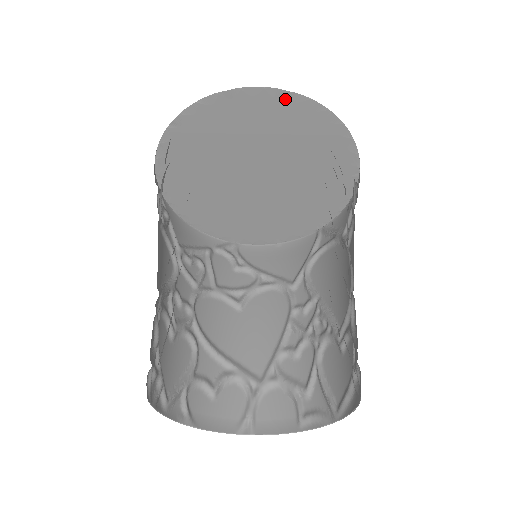
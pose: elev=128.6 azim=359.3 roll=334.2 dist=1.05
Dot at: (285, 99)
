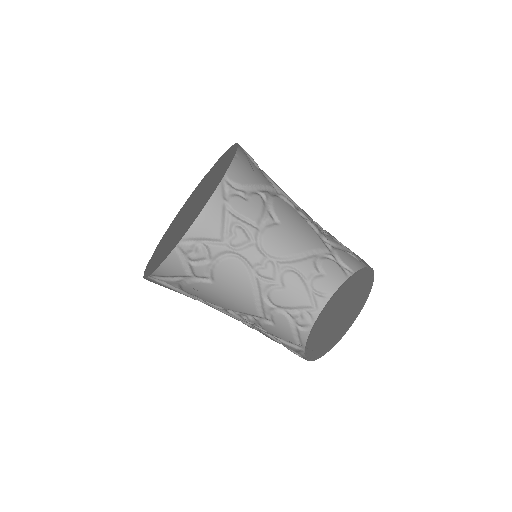
Dot at: (155, 252)
